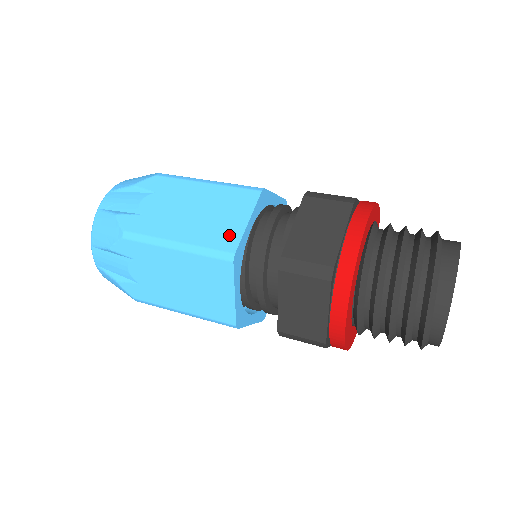
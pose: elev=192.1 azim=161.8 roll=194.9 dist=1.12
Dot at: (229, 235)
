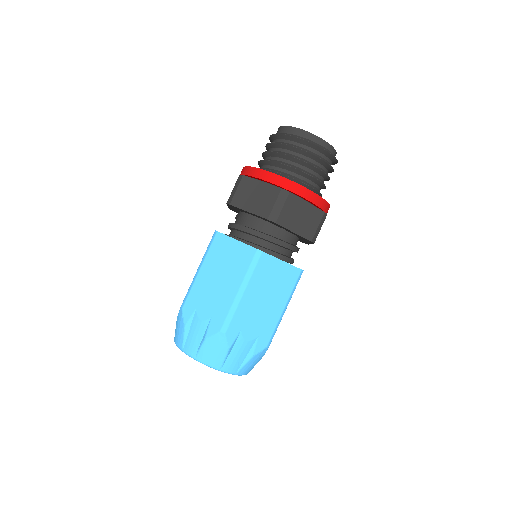
Dot at: occluded
